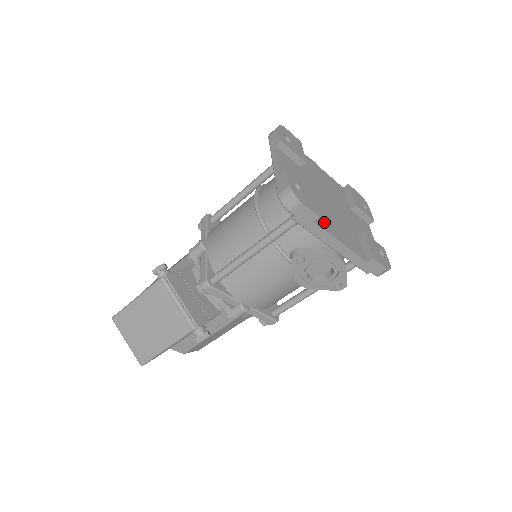
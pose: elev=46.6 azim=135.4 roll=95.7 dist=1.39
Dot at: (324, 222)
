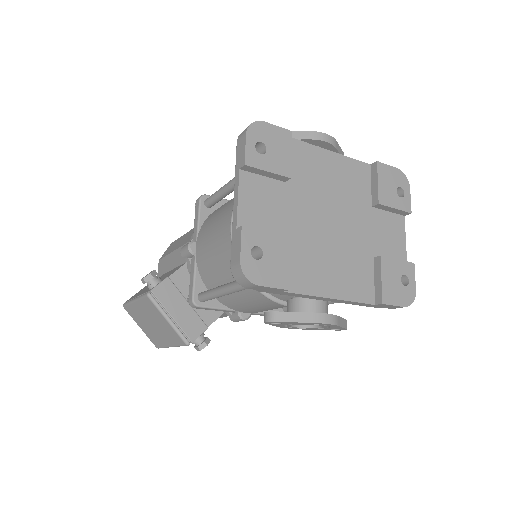
Dot at: (306, 277)
